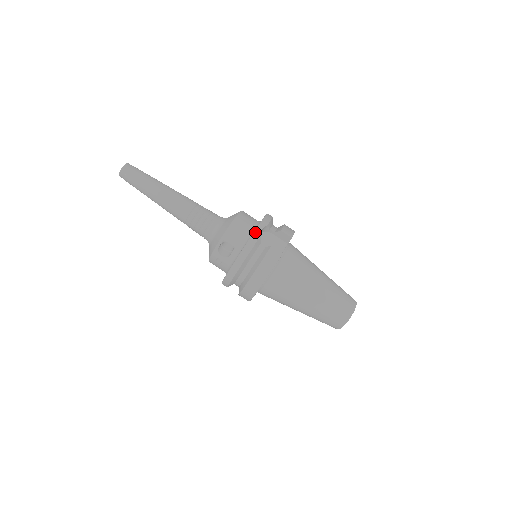
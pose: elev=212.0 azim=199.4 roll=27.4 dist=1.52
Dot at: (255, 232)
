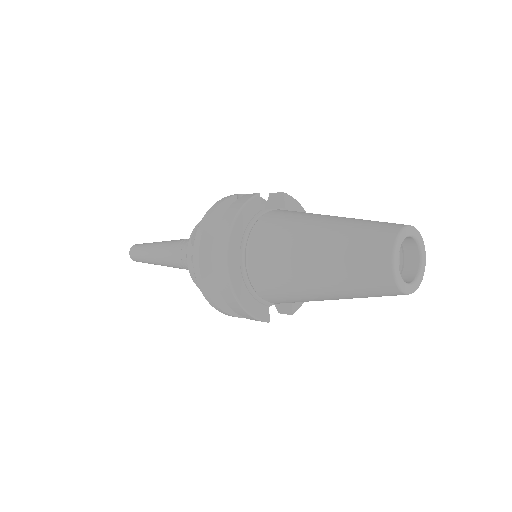
Dot at: (228, 196)
